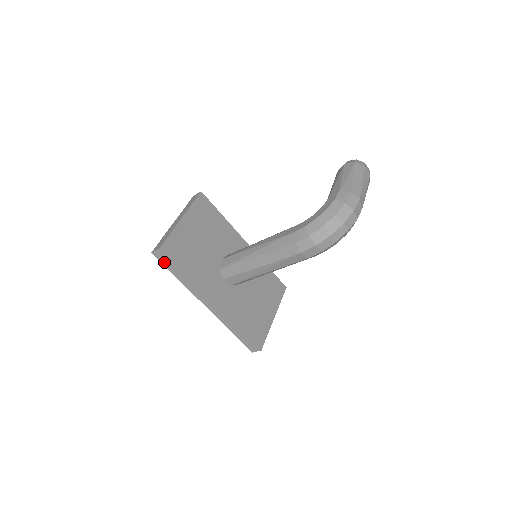
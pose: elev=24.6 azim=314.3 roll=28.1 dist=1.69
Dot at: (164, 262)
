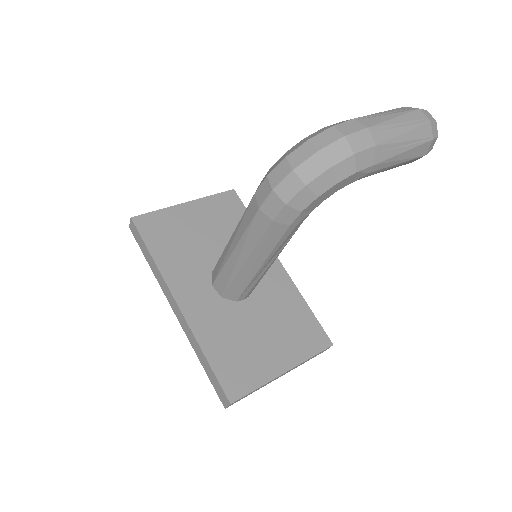
Dot at: (137, 239)
